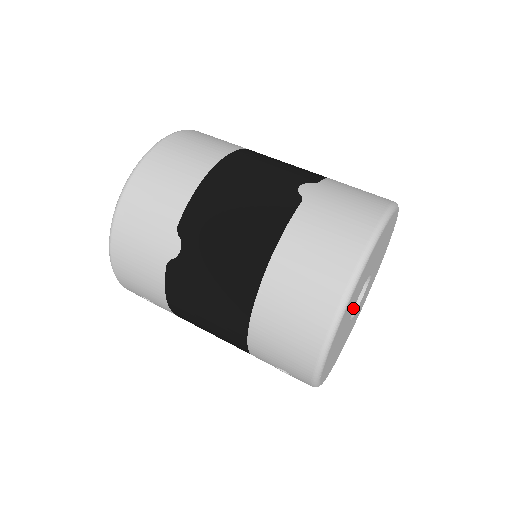
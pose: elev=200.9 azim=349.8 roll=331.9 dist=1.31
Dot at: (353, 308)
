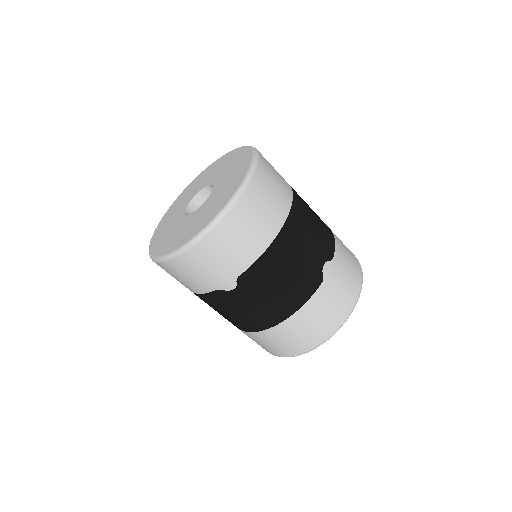
Dot at: occluded
